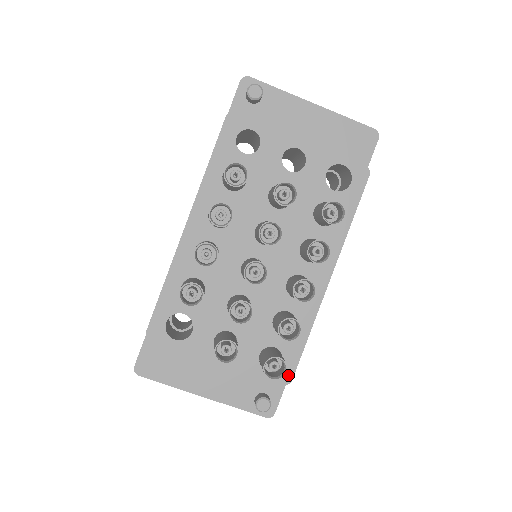
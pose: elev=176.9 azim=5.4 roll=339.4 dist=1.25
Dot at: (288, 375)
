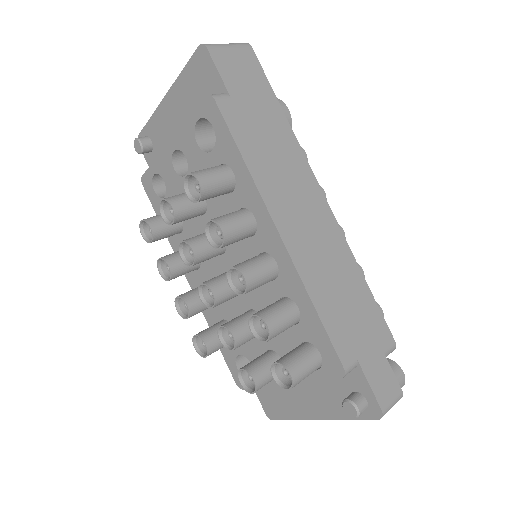
Dot at: (336, 365)
